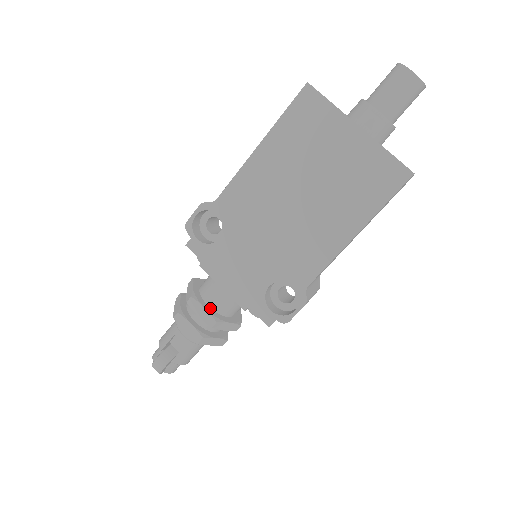
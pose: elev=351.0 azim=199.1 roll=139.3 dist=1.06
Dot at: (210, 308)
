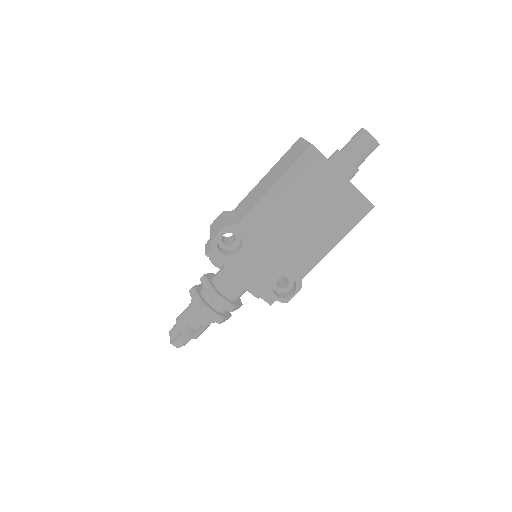
Dot at: (227, 298)
